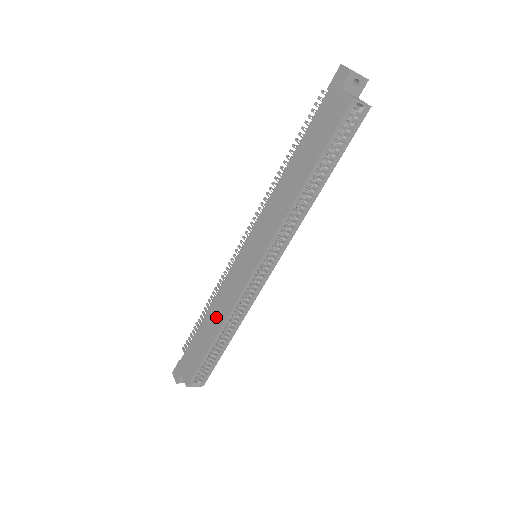
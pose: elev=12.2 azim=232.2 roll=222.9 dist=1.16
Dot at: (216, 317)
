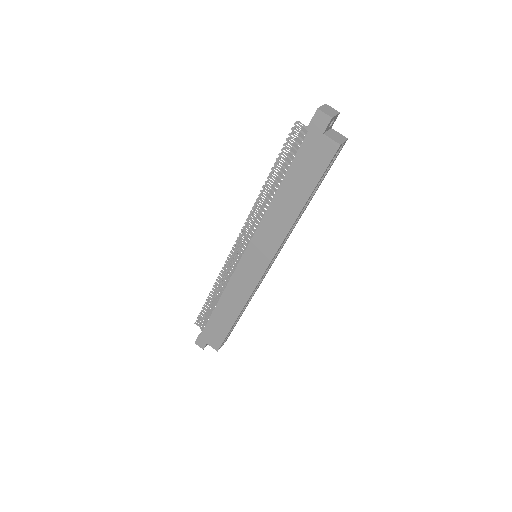
Dot at: (232, 305)
